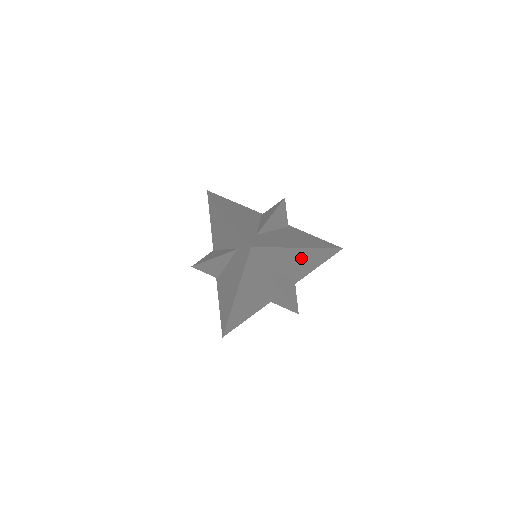
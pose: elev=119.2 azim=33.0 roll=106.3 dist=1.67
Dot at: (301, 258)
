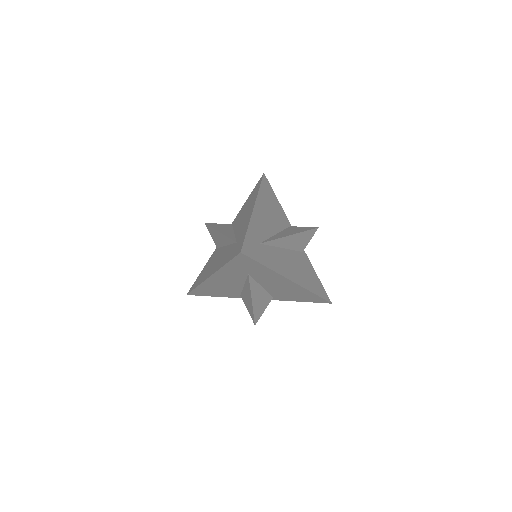
Dot at: (287, 286)
